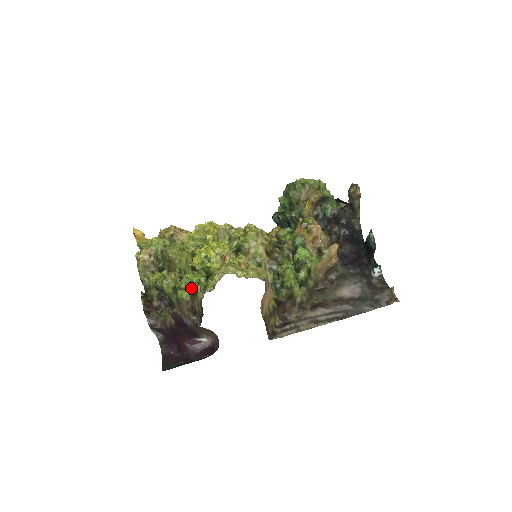
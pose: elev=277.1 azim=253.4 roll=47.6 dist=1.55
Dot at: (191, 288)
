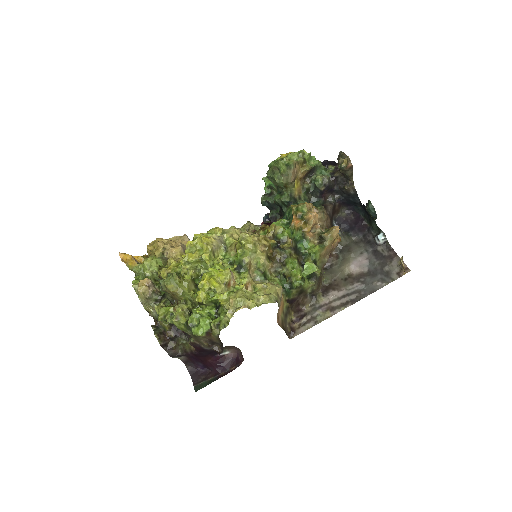
Dot at: (204, 325)
